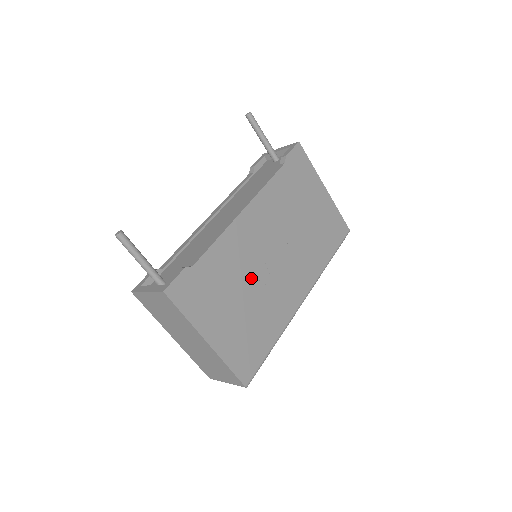
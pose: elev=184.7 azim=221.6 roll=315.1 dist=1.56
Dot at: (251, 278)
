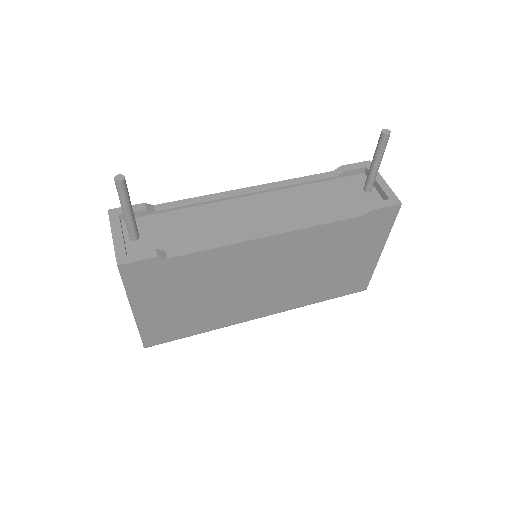
Dot at: (223, 287)
